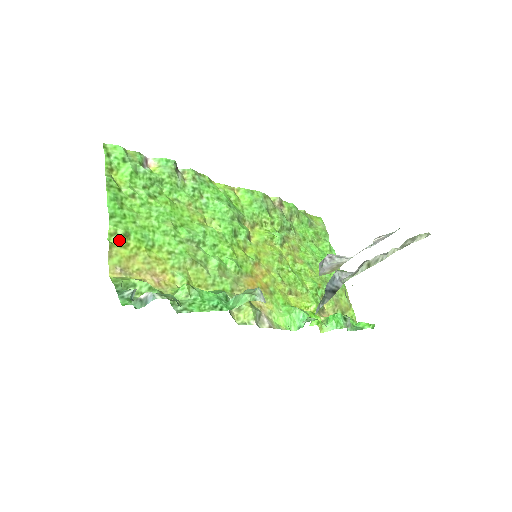
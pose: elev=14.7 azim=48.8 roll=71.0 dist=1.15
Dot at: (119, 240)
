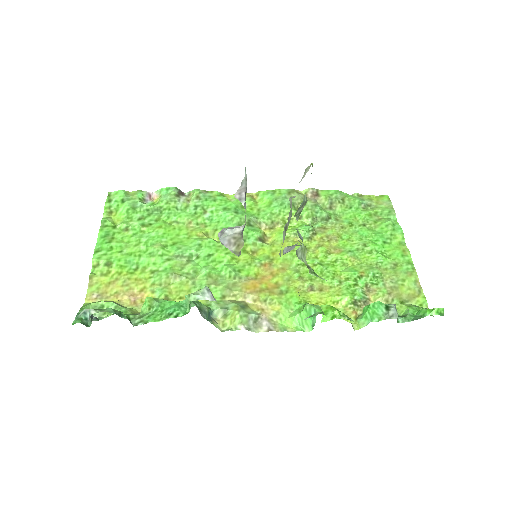
Dot at: (100, 270)
